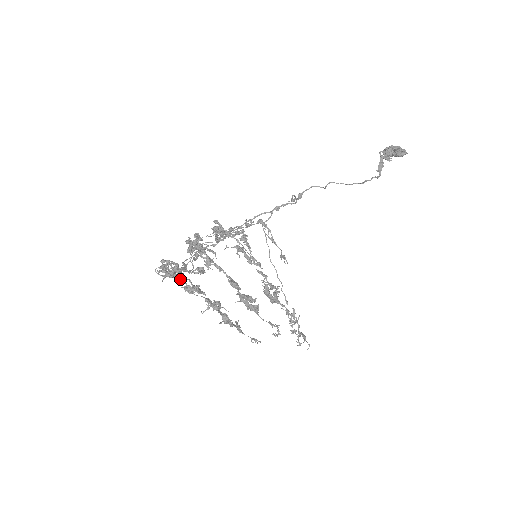
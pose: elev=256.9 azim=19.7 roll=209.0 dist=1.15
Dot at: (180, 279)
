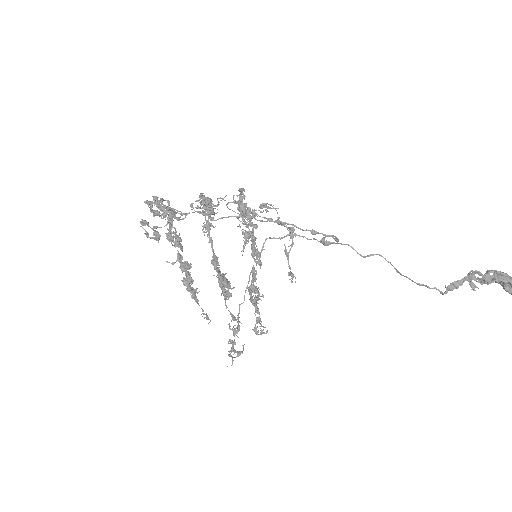
Dot at: (168, 222)
